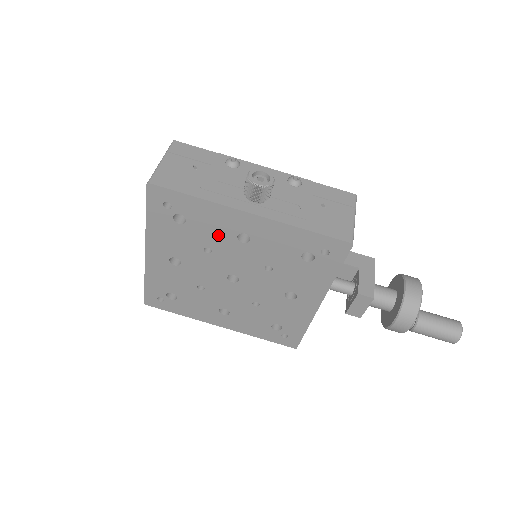
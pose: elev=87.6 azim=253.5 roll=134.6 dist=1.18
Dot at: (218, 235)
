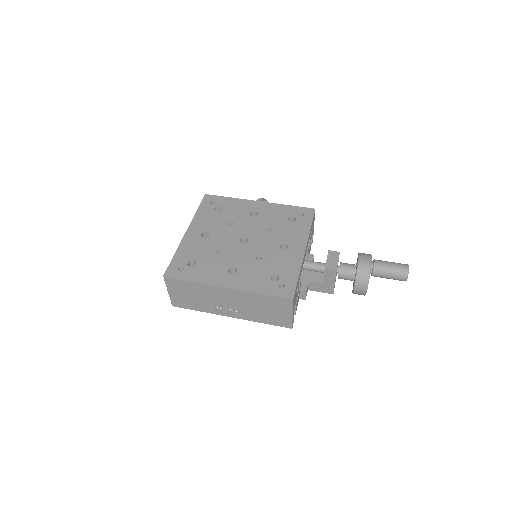
Dot at: (239, 214)
